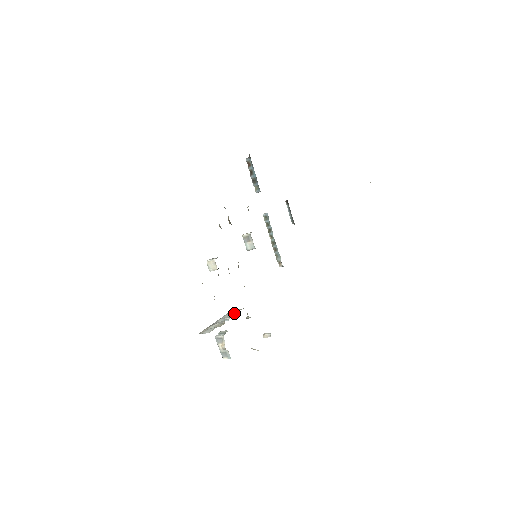
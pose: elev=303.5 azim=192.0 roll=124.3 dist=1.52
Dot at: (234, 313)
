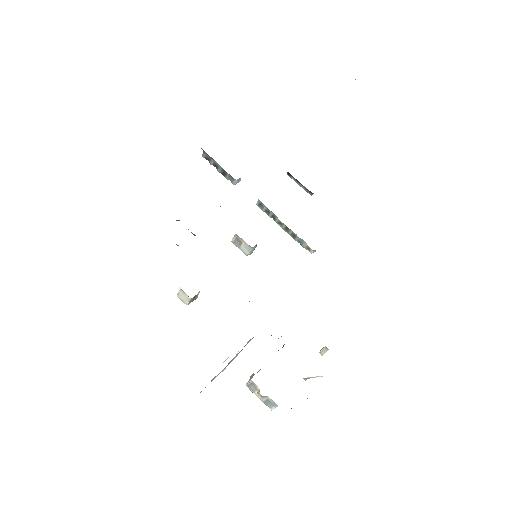
Dot at: (248, 342)
